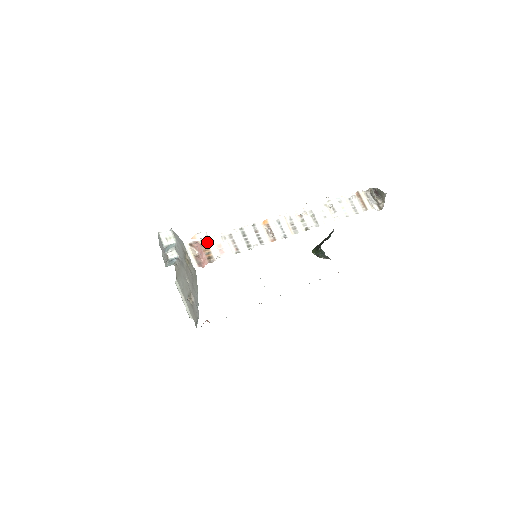
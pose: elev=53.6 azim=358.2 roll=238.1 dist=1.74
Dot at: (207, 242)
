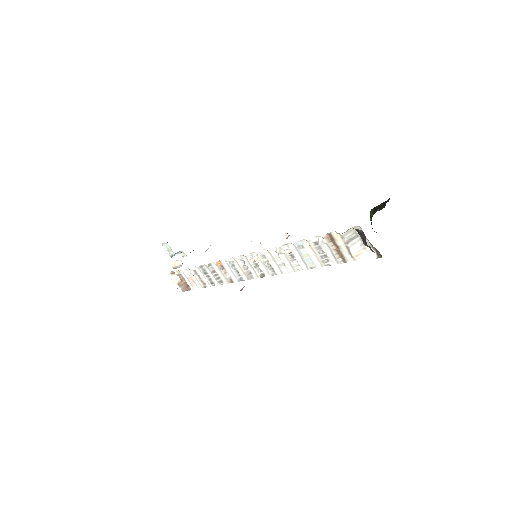
Dot at: (181, 274)
